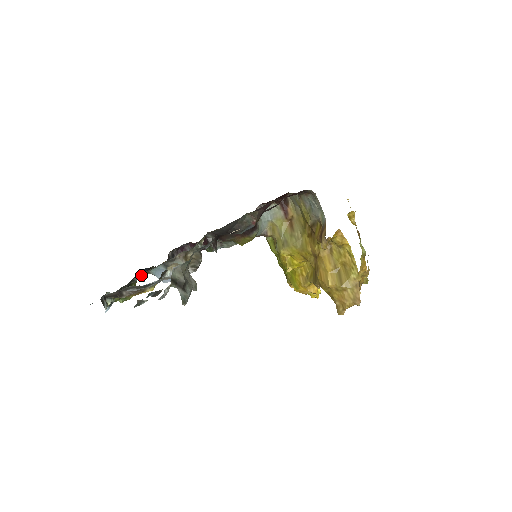
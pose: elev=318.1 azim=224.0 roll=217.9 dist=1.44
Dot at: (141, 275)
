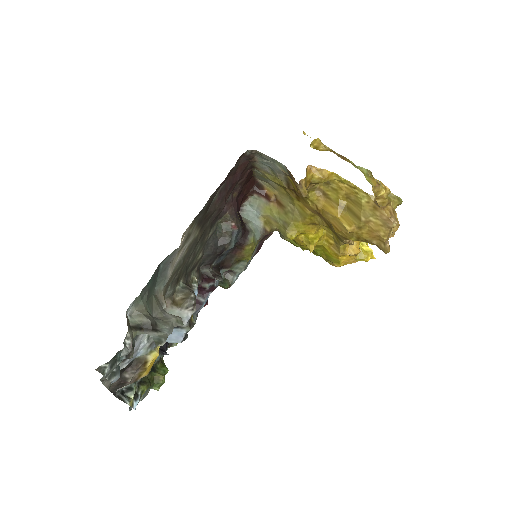
Dot at: occluded
